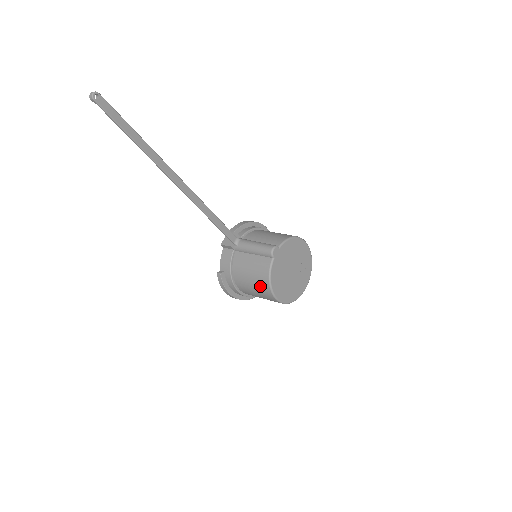
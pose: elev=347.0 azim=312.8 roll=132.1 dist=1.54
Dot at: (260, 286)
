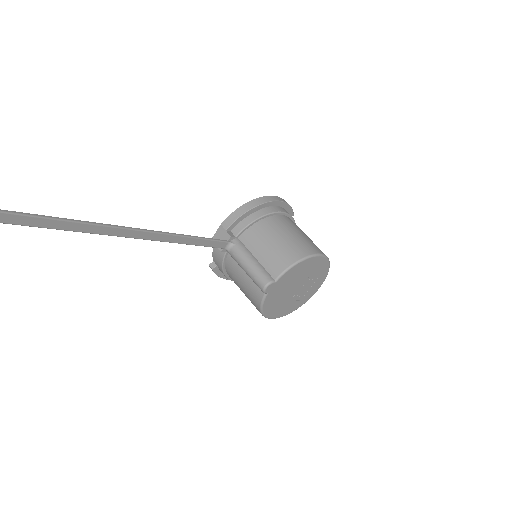
Dot at: occluded
